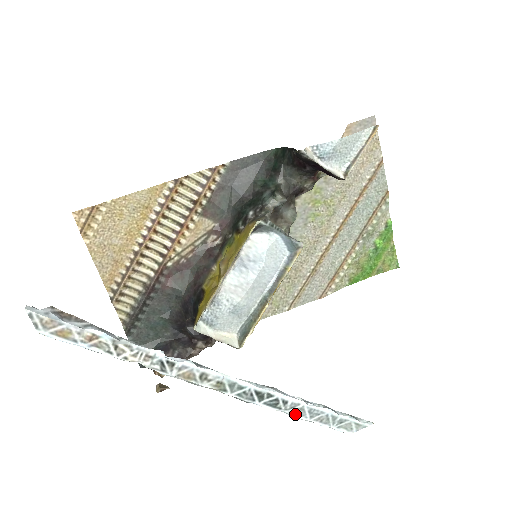
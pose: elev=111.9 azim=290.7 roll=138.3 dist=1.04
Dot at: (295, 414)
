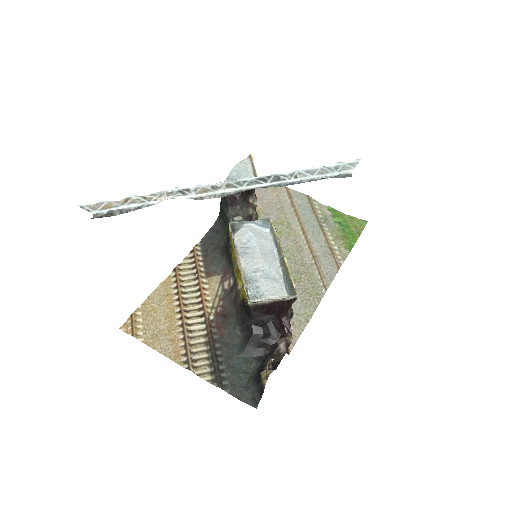
Dot at: (299, 178)
